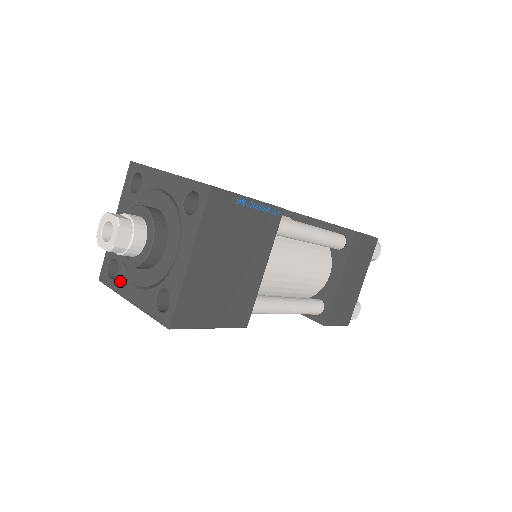
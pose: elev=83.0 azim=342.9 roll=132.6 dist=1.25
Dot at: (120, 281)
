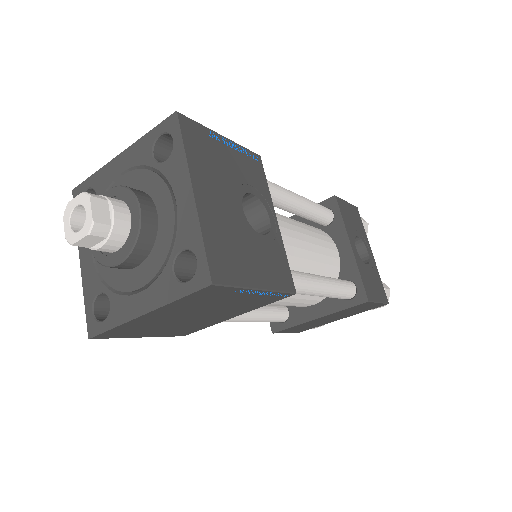
Dot at: occluded
